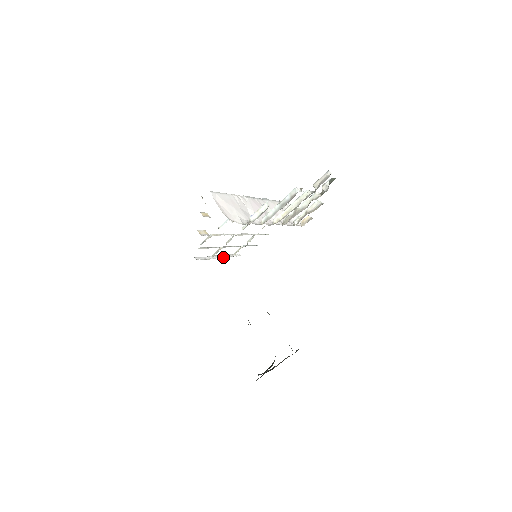
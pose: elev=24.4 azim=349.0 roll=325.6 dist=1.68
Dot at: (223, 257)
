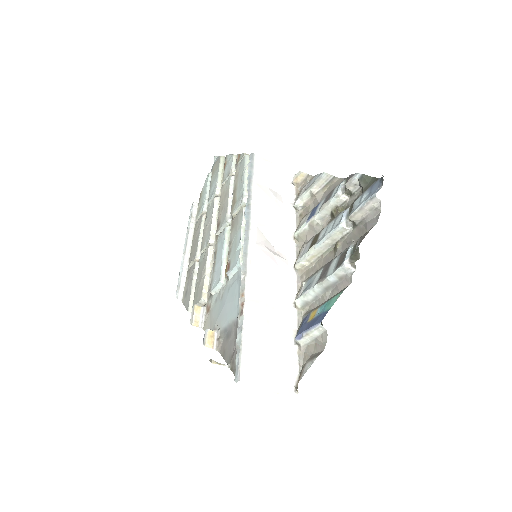
Dot at: (191, 241)
